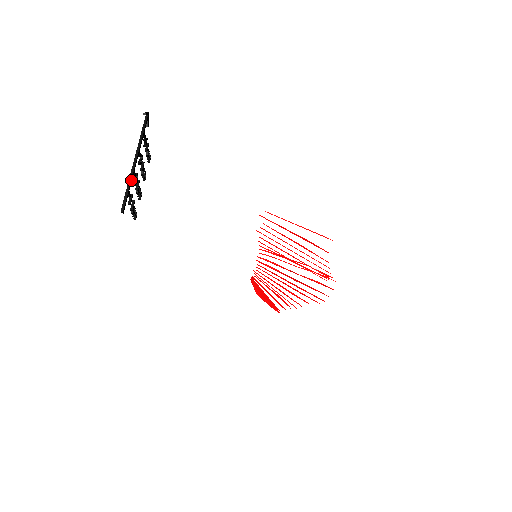
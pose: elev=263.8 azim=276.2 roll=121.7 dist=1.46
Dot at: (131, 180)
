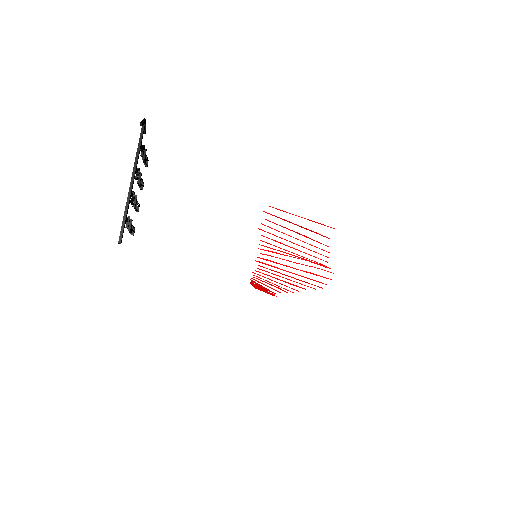
Dot at: (128, 205)
